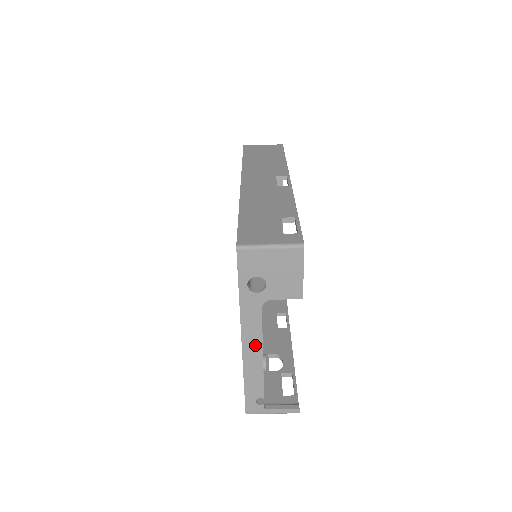
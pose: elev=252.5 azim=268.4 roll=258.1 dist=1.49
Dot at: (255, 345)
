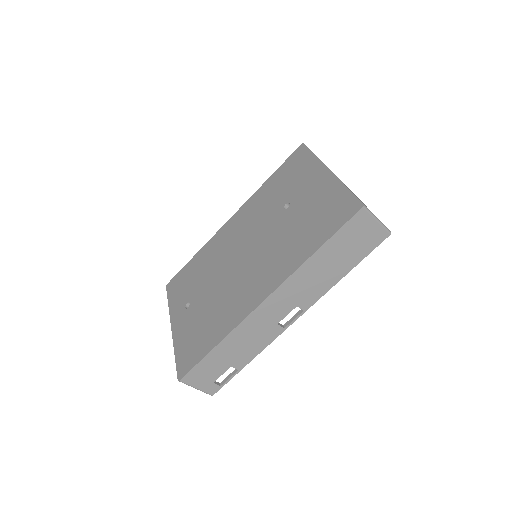
Dot at: occluded
